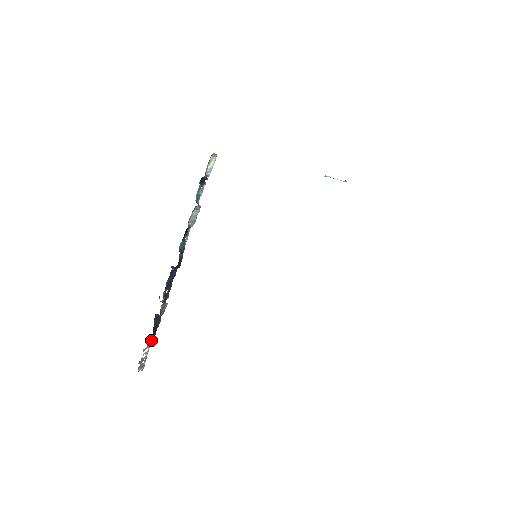
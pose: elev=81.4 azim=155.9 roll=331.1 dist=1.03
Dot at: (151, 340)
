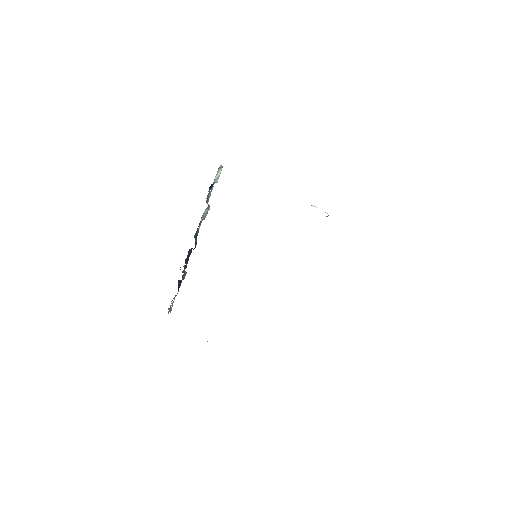
Dot at: occluded
